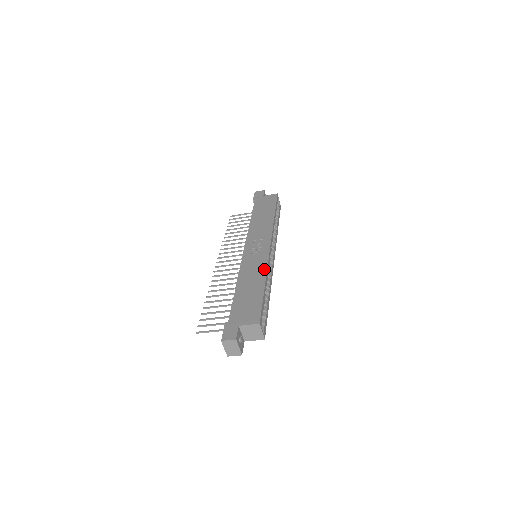
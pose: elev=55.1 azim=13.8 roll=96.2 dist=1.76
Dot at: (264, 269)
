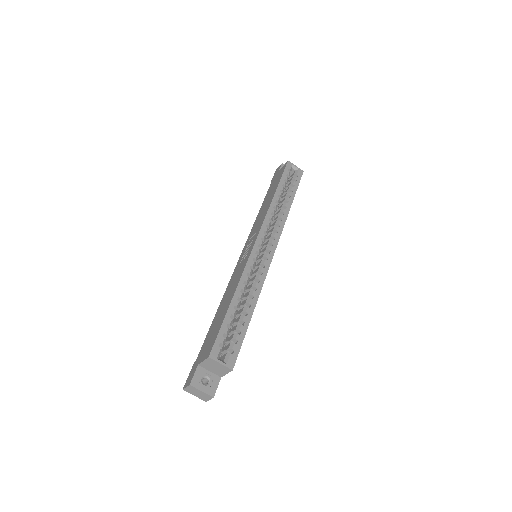
Dot at: (240, 276)
